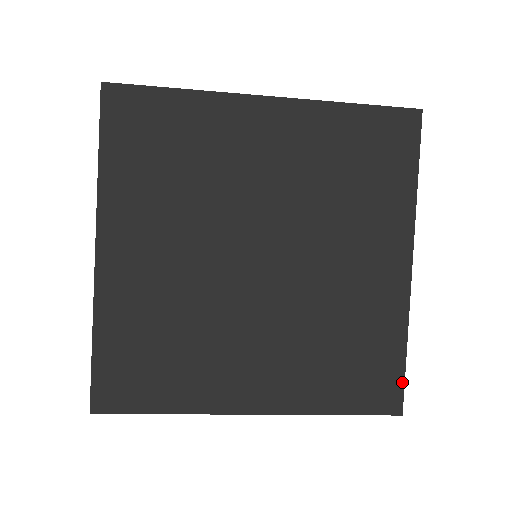
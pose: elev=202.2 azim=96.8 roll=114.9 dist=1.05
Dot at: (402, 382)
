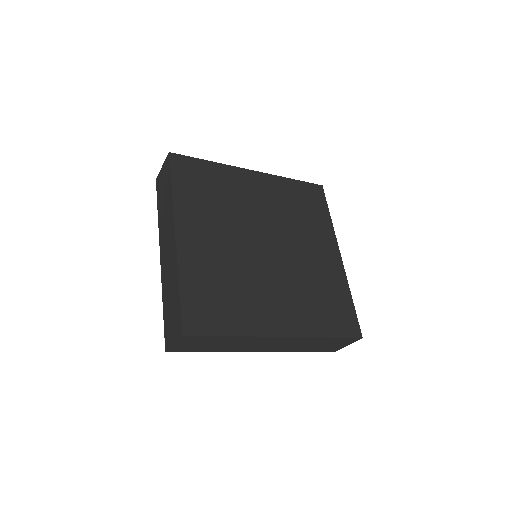
Dot at: (356, 318)
